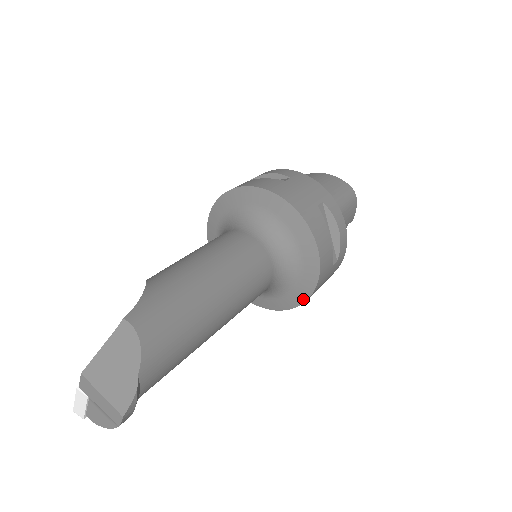
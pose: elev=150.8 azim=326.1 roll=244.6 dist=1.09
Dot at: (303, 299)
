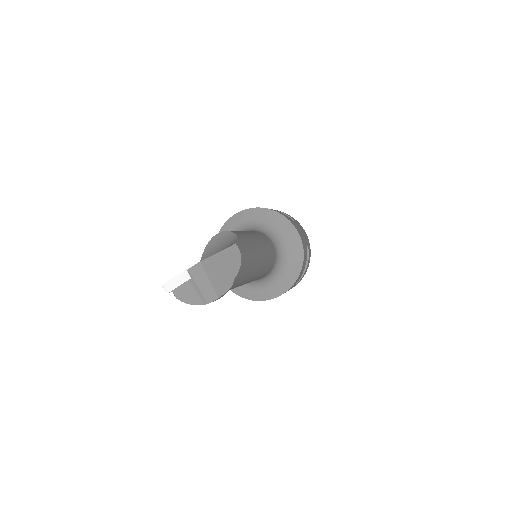
Dot at: (271, 297)
